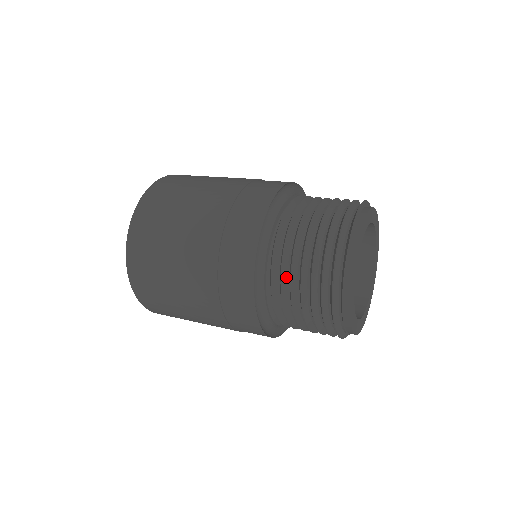
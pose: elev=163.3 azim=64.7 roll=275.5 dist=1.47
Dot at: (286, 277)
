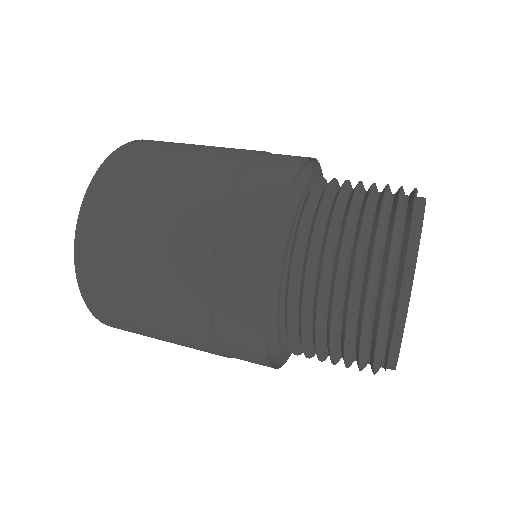
Dot at: (308, 320)
